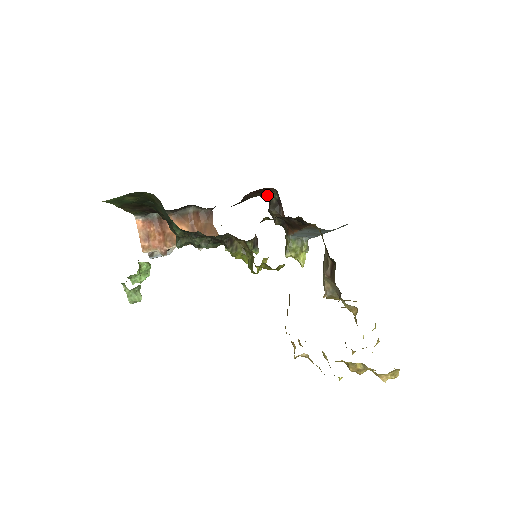
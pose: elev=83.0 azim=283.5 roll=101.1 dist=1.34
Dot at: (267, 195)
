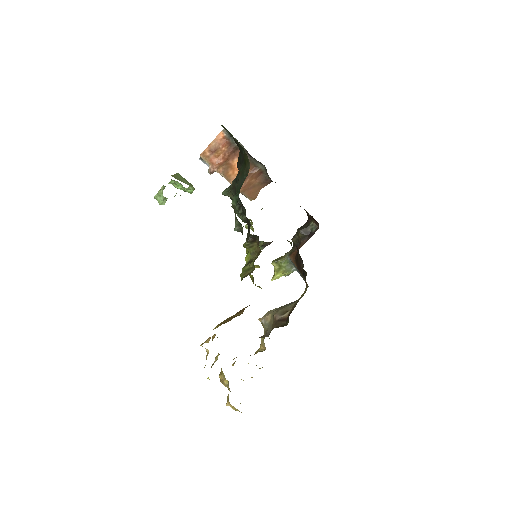
Dot at: (311, 219)
